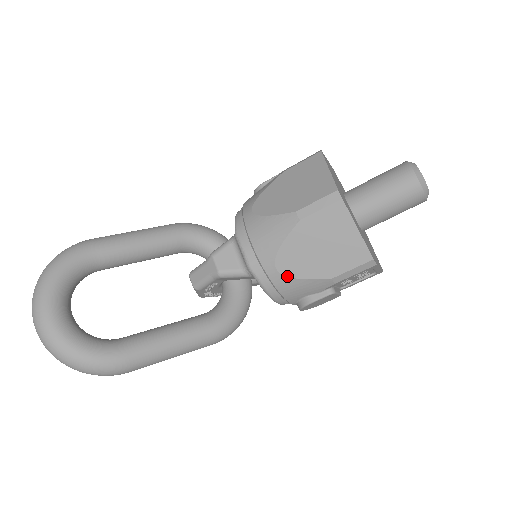
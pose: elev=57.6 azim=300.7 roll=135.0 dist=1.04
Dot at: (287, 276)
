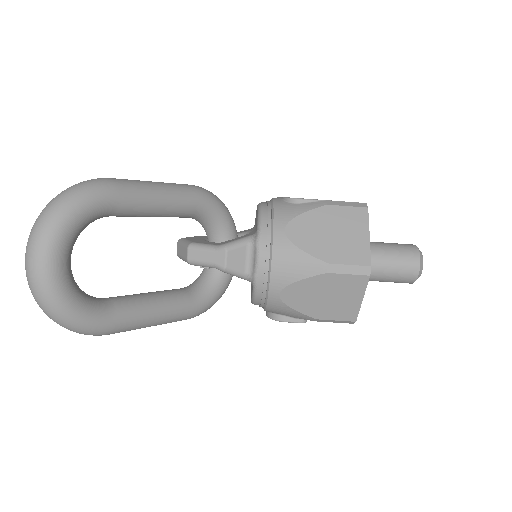
Dot at: (284, 302)
